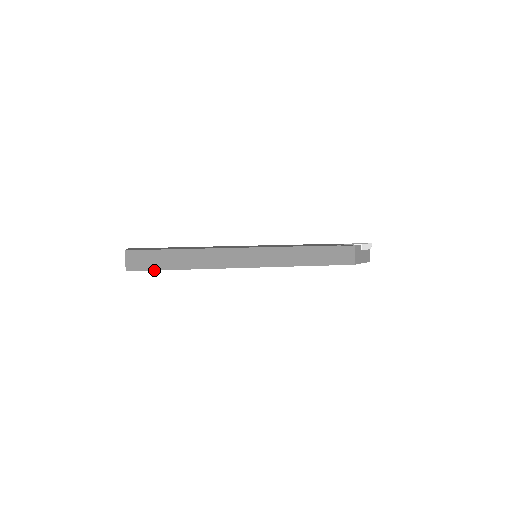
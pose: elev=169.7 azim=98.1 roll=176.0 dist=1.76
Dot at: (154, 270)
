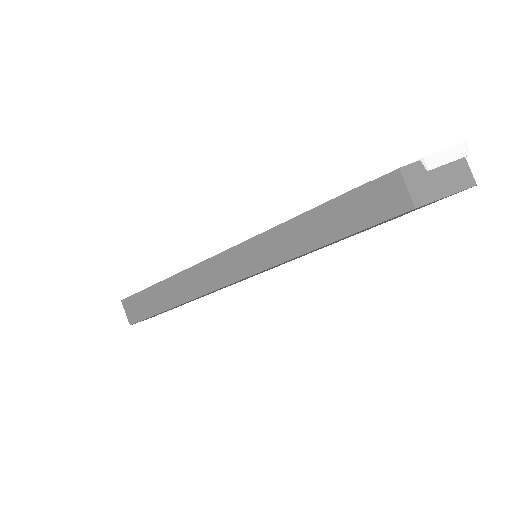
Dot at: (150, 316)
